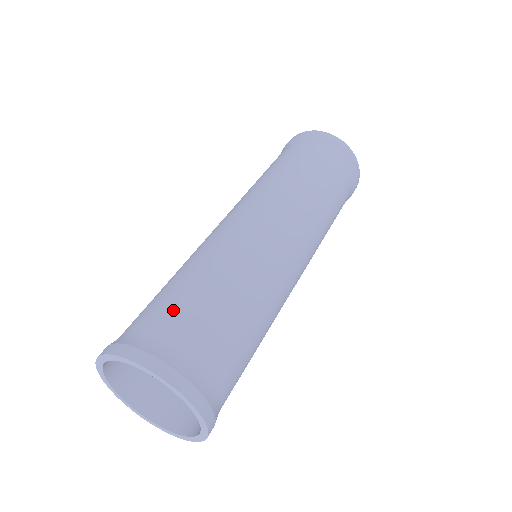
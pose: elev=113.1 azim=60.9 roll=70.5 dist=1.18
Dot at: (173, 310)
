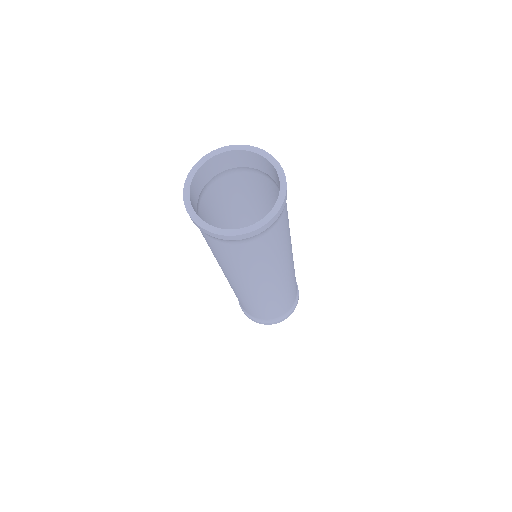
Dot at: (245, 174)
